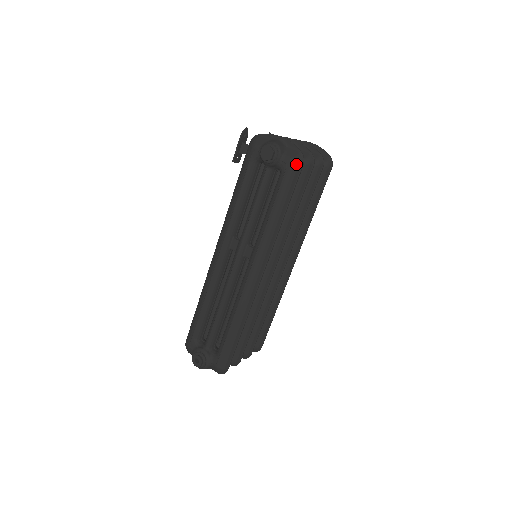
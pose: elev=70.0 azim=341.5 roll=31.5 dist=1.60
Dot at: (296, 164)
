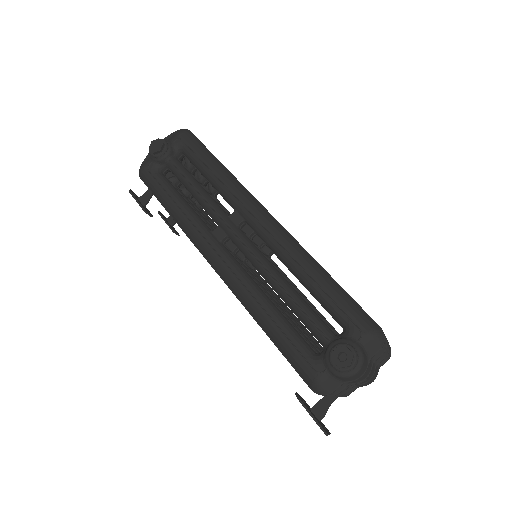
Dot at: (185, 132)
